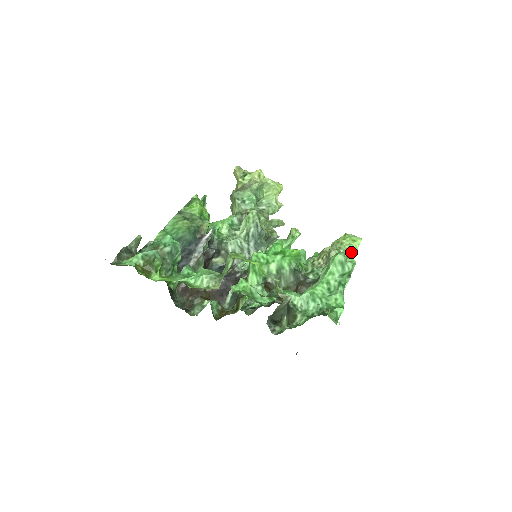
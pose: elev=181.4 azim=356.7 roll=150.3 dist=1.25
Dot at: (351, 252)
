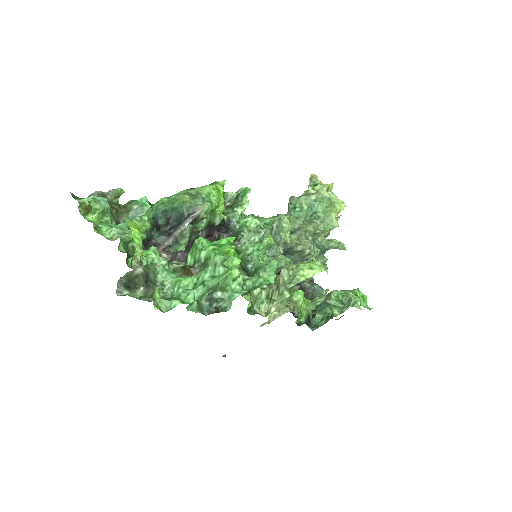
Dot at: (297, 277)
